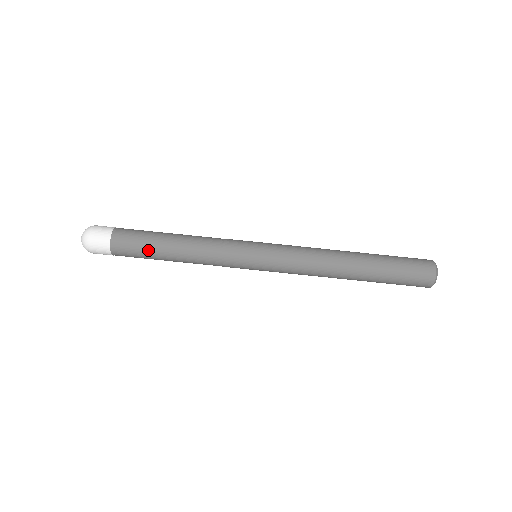
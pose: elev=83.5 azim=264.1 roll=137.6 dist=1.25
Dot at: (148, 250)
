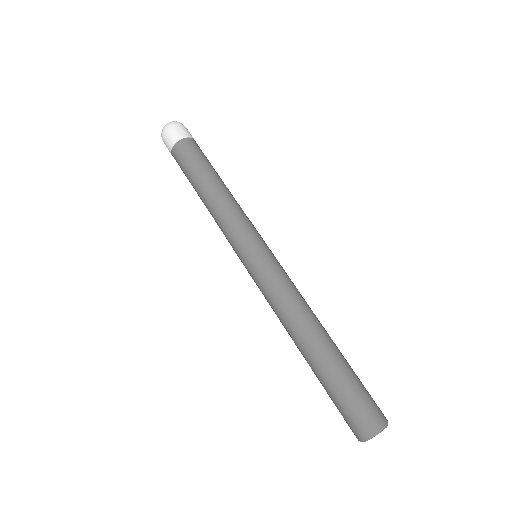
Dot at: (193, 170)
